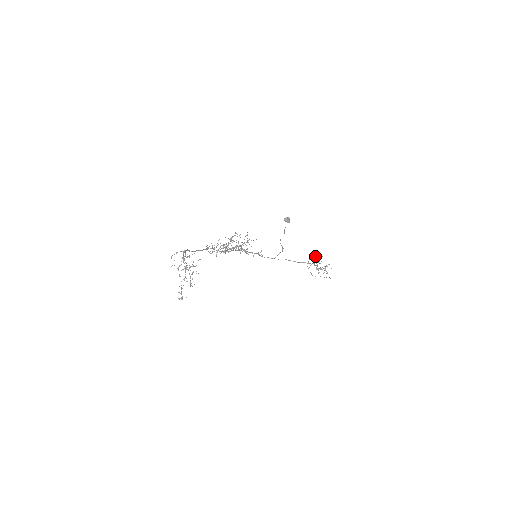
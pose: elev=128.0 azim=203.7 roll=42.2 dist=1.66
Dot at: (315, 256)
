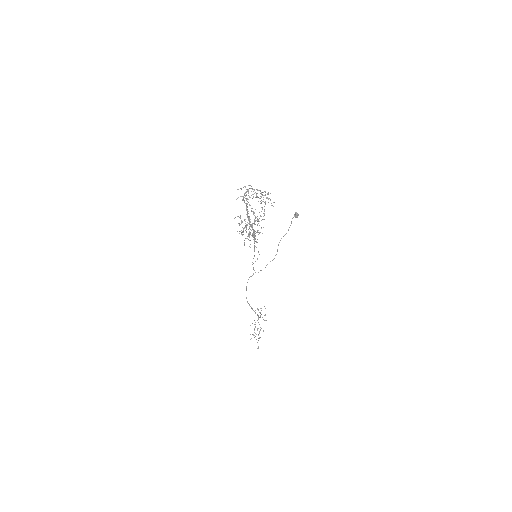
Dot at: occluded
